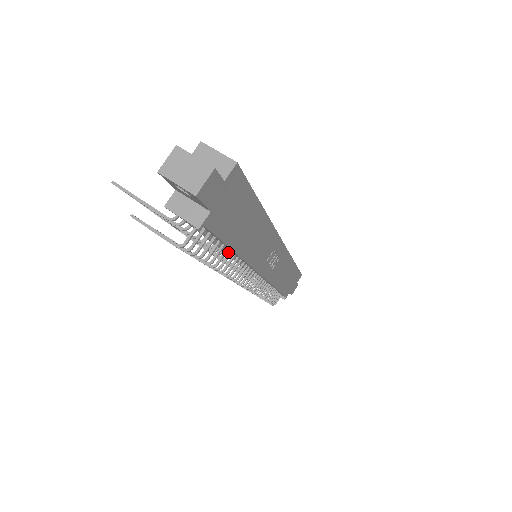
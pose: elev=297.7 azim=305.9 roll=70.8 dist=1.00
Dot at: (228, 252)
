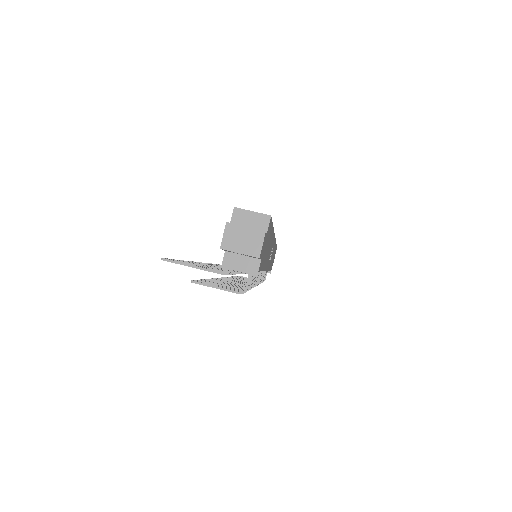
Dot at: occluded
